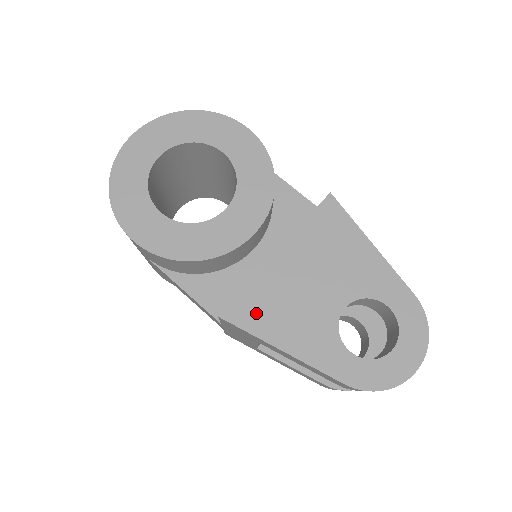
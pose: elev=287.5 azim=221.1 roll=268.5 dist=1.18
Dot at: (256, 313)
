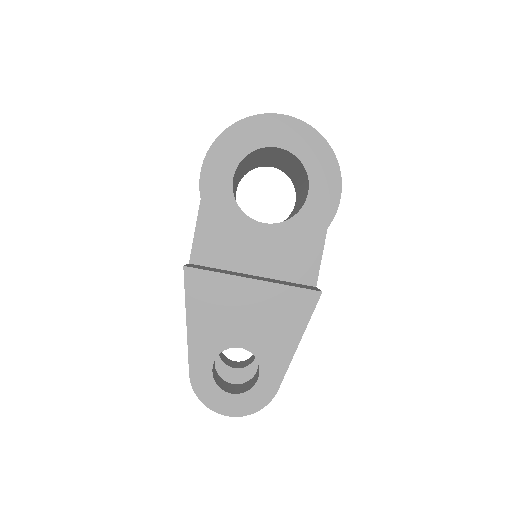
Dot at: (201, 290)
